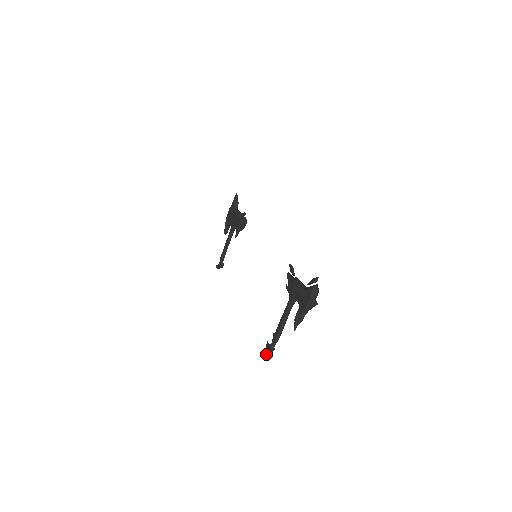
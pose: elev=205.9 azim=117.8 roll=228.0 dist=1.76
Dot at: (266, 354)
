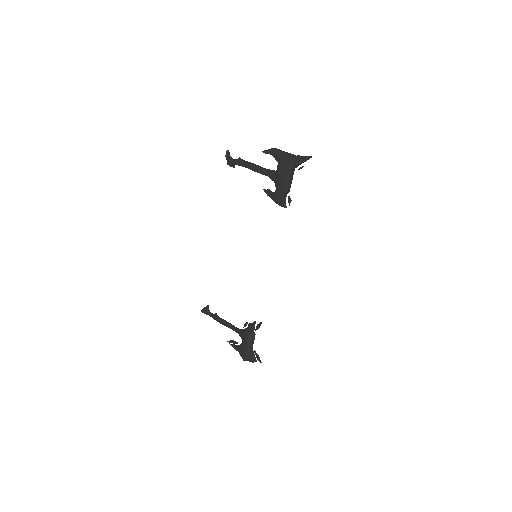
Dot at: (202, 311)
